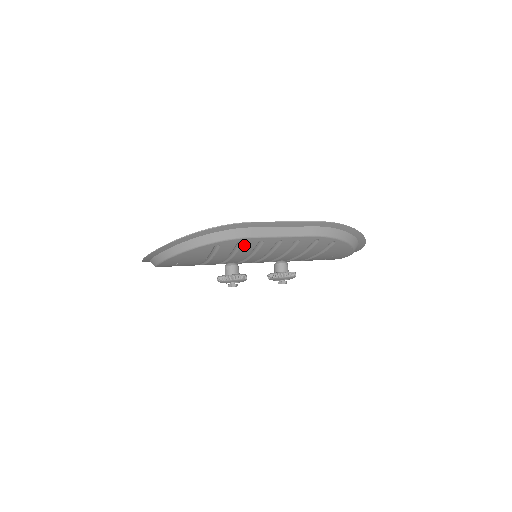
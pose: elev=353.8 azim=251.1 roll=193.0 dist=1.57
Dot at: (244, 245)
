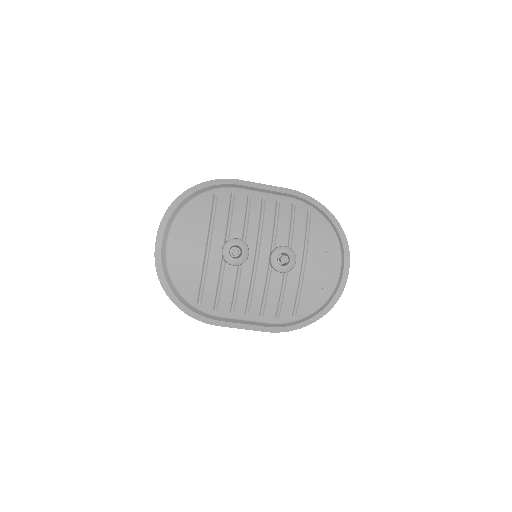
Dot at: (237, 199)
